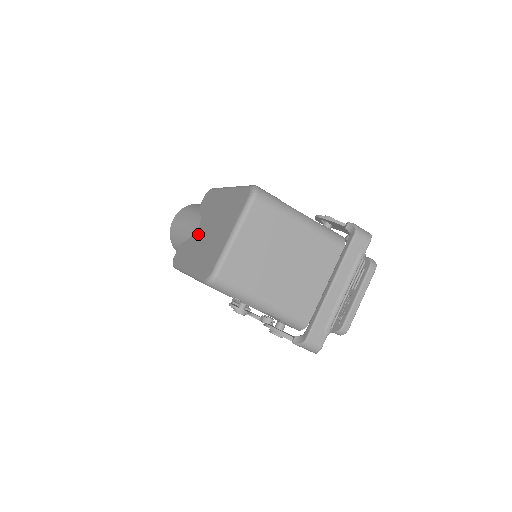
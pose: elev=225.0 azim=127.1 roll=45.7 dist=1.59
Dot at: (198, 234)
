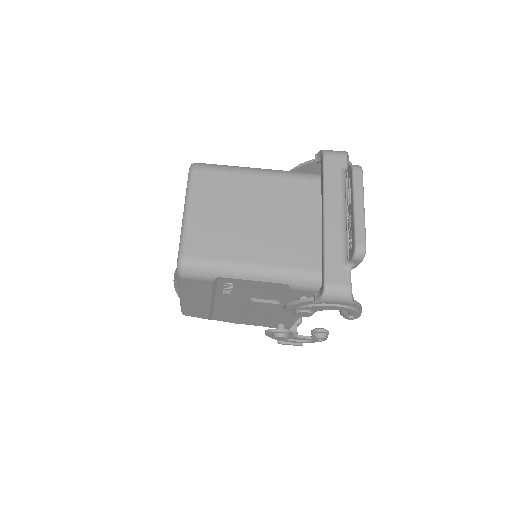
Dot at: occluded
